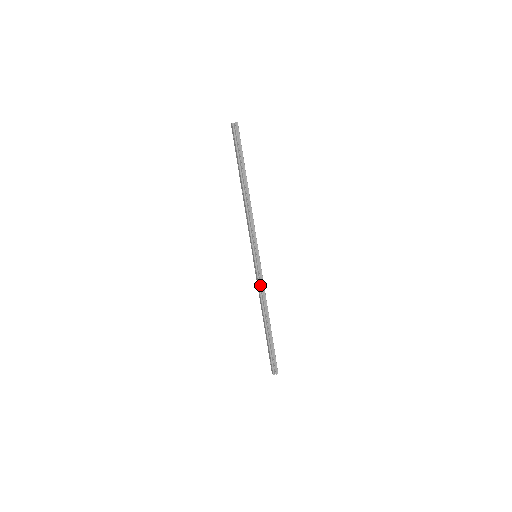
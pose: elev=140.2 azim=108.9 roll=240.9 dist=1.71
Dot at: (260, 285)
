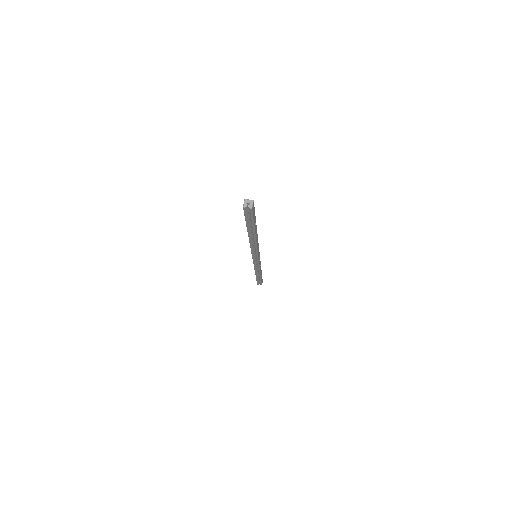
Dot at: (255, 265)
